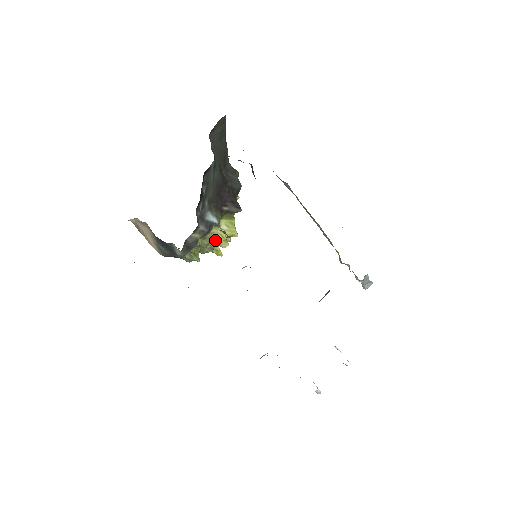
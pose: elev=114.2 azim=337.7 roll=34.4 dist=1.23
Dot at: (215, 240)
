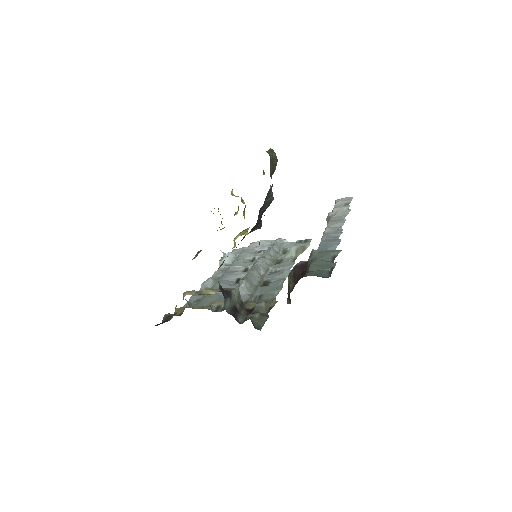
Dot at: occluded
